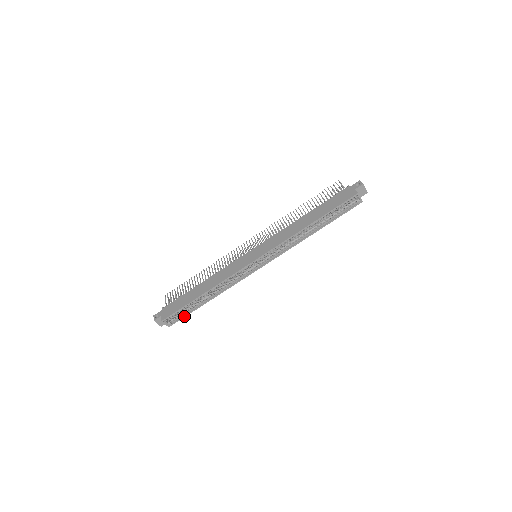
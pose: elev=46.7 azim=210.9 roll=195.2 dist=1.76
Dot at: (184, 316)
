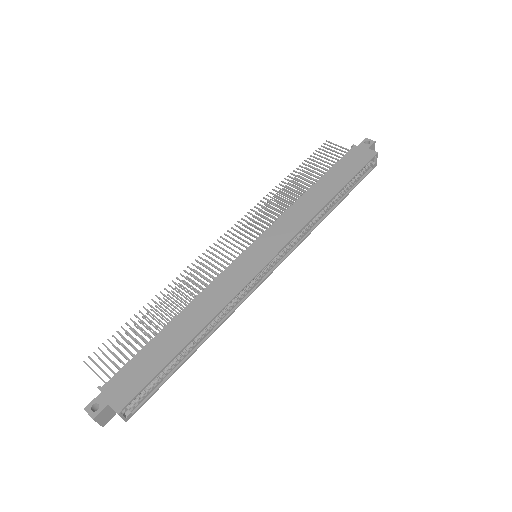
Dot at: (156, 390)
